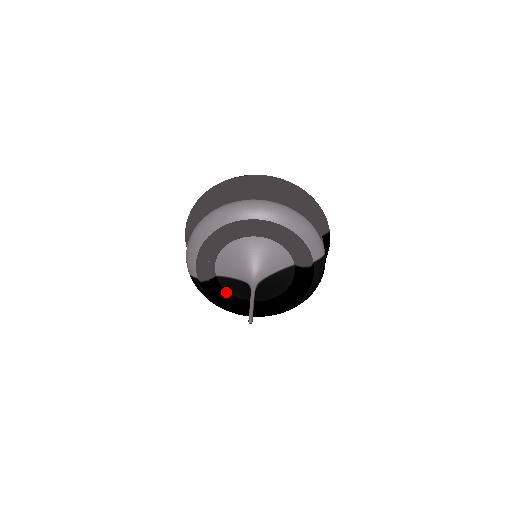
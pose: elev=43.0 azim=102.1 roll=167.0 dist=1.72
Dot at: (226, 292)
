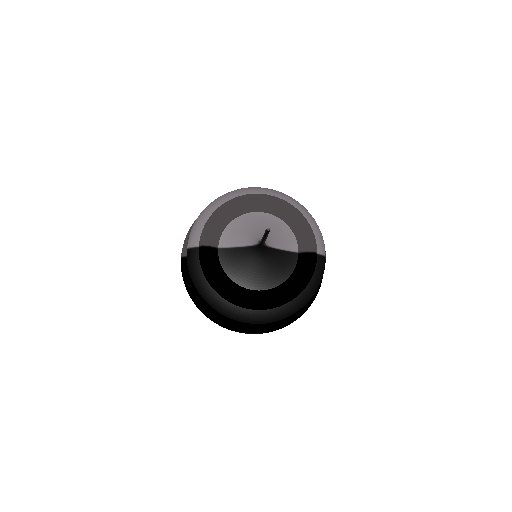
Dot at: (222, 270)
